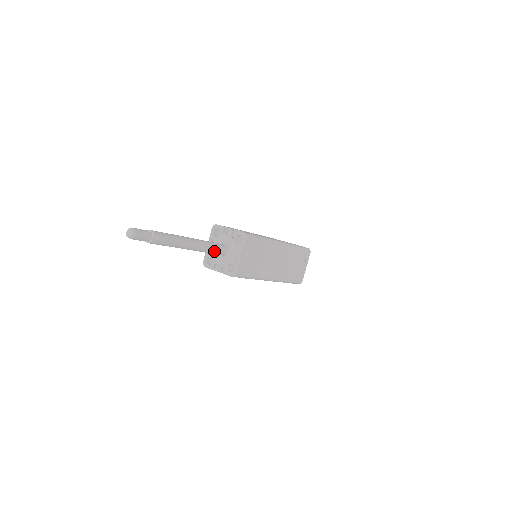
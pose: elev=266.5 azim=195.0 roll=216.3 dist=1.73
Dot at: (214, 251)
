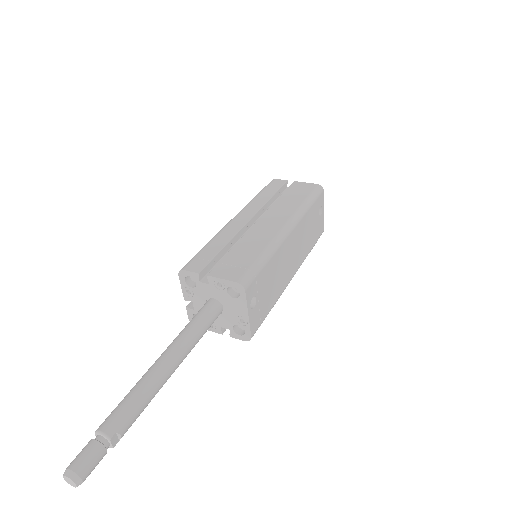
Dot at: (205, 332)
